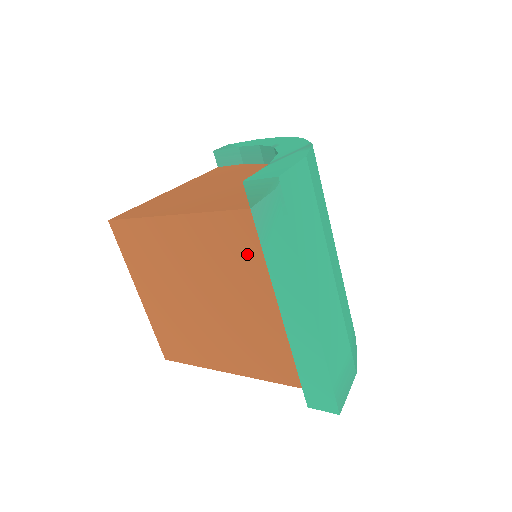
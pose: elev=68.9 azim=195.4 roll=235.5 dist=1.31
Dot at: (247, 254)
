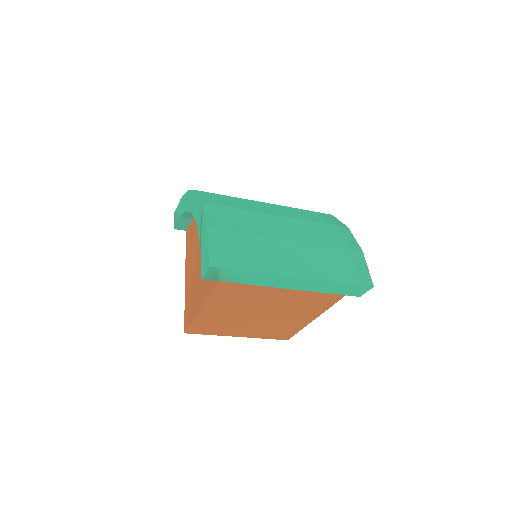
Dot at: (245, 290)
